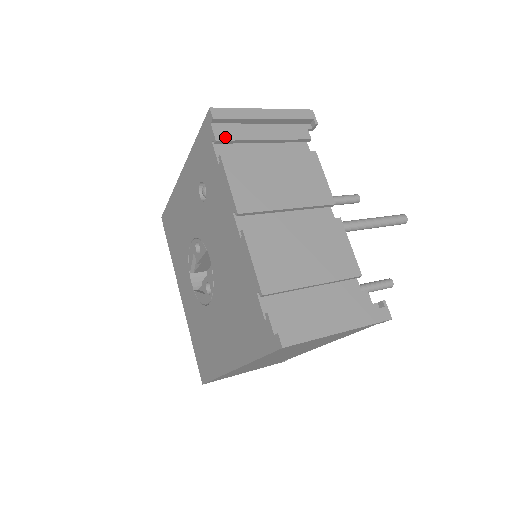
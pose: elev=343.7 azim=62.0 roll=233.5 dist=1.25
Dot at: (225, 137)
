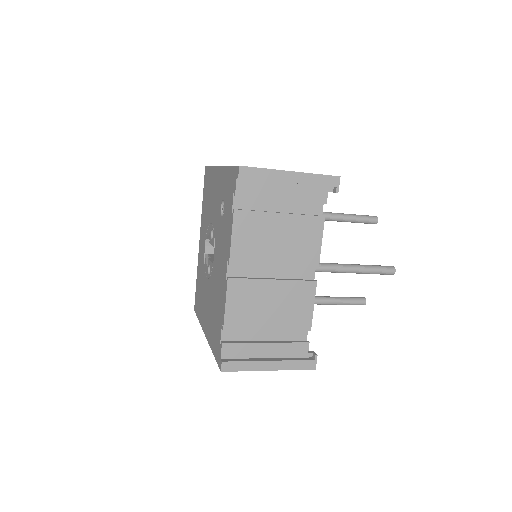
Dot at: (245, 193)
